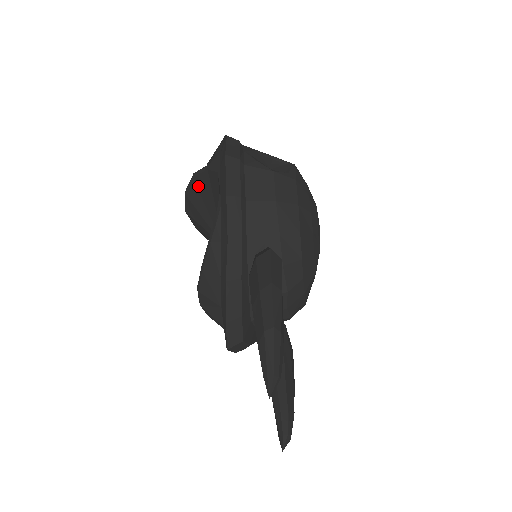
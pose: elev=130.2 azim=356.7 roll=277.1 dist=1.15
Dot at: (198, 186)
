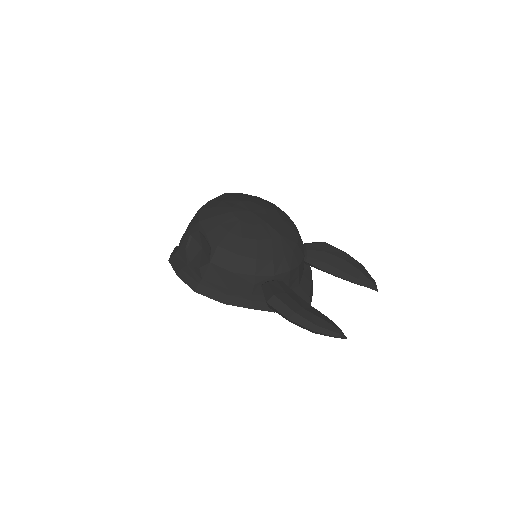
Dot at: occluded
